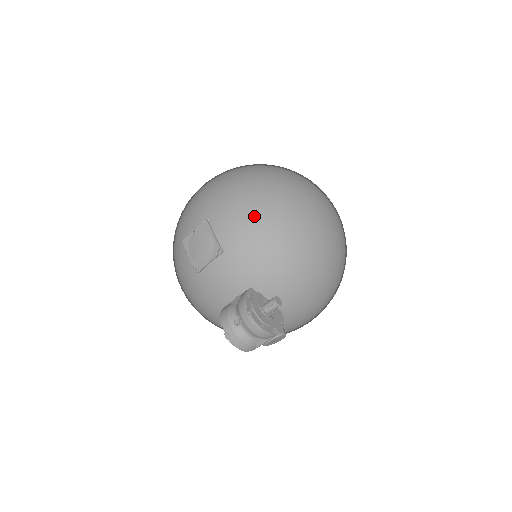
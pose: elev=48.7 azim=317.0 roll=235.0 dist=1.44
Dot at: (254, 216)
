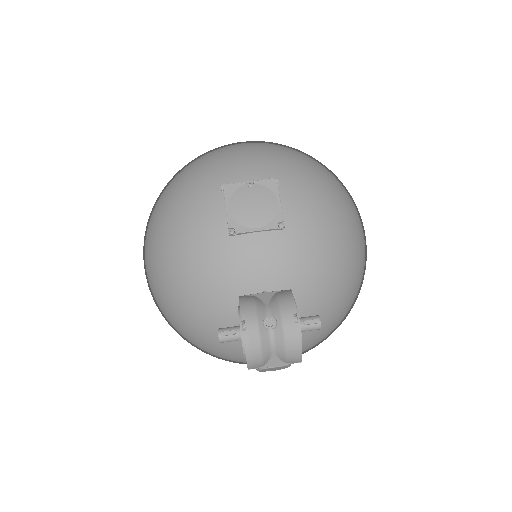
Dot at: (331, 211)
